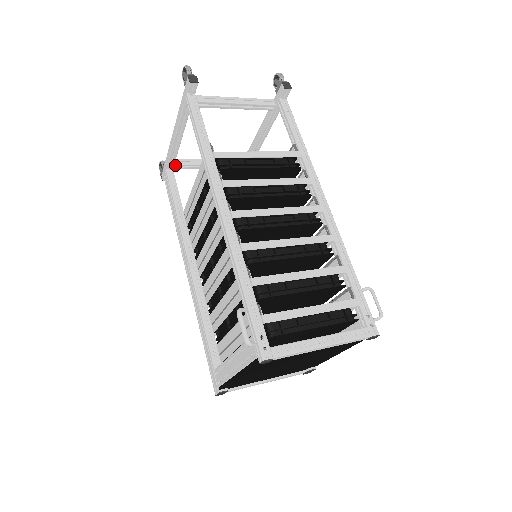
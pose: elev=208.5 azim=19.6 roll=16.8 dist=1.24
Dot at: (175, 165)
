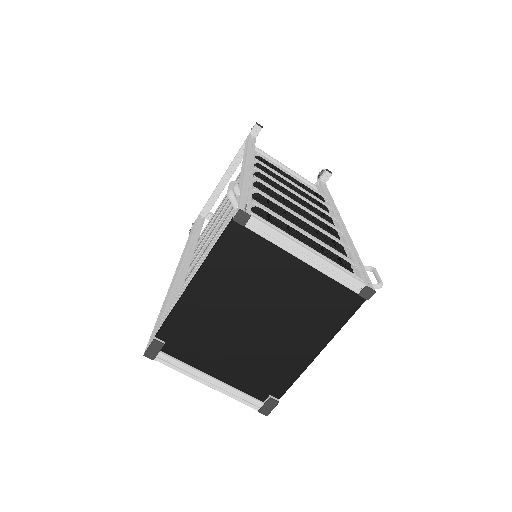
Dot at: (209, 214)
